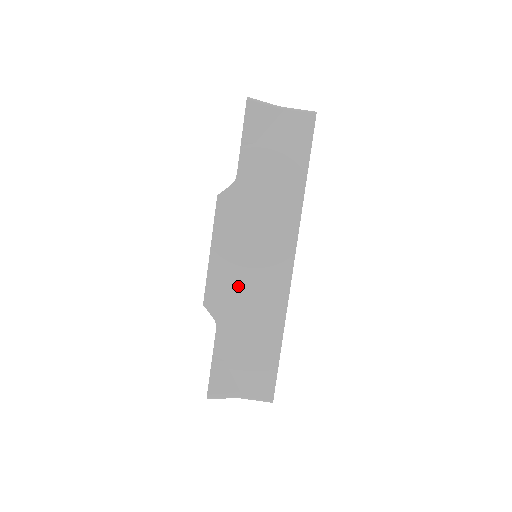
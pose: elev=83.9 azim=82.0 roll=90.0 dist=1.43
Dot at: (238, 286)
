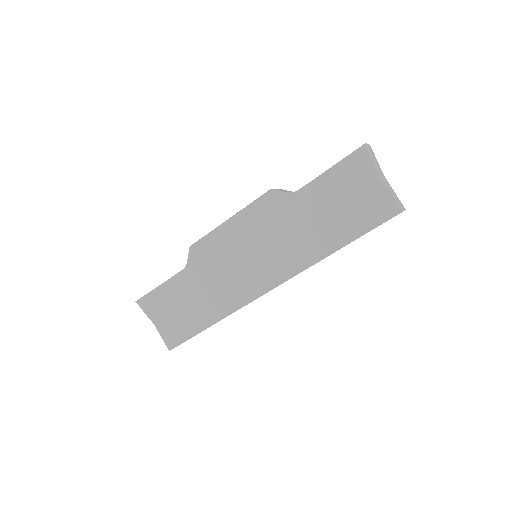
Dot at: (222, 261)
